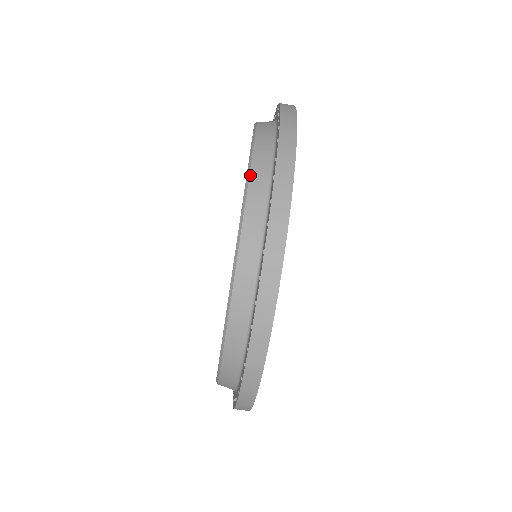
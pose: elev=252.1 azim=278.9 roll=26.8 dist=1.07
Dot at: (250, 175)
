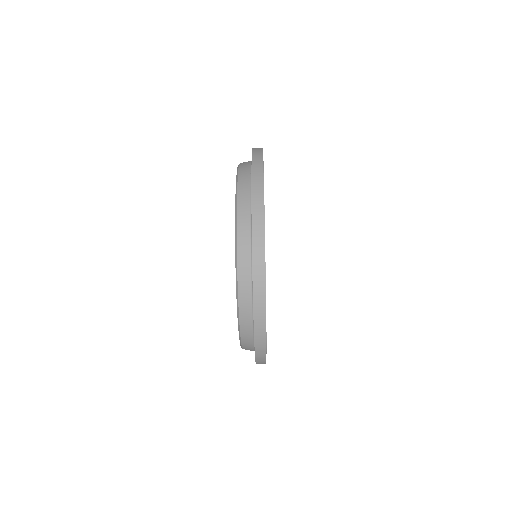
Dot at: (238, 291)
